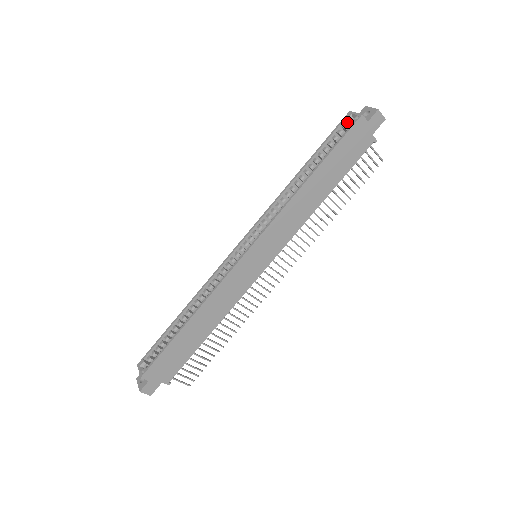
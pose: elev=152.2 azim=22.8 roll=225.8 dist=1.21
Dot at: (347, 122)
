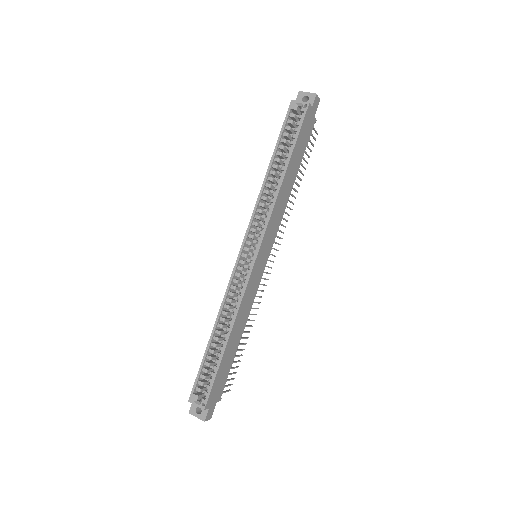
Dot at: (292, 111)
